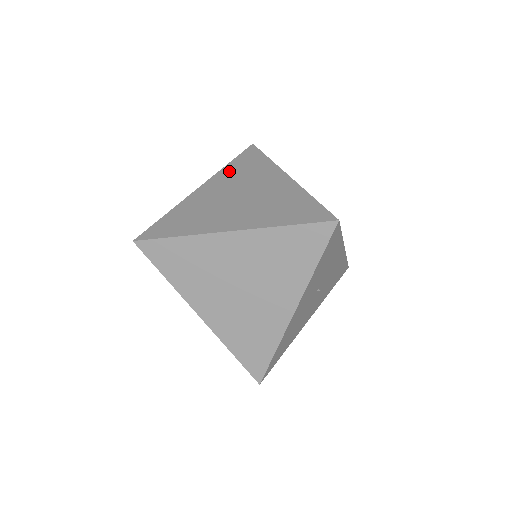
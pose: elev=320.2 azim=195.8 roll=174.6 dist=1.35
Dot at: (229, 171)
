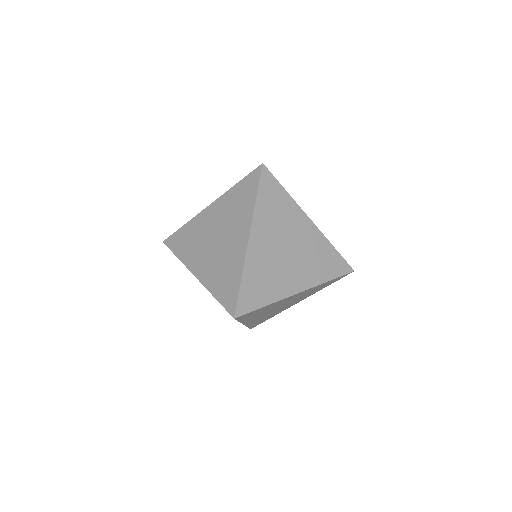
Dot at: (263, 212)
